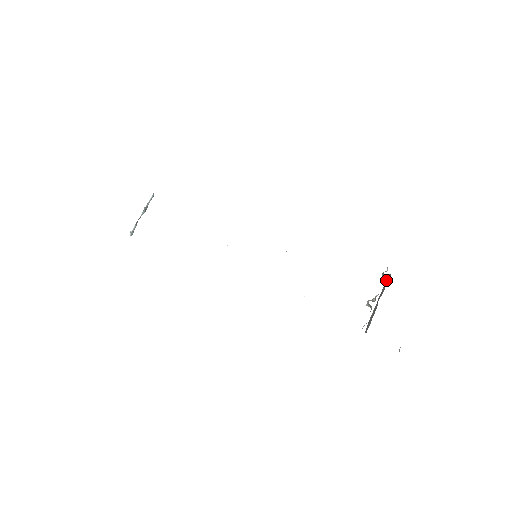
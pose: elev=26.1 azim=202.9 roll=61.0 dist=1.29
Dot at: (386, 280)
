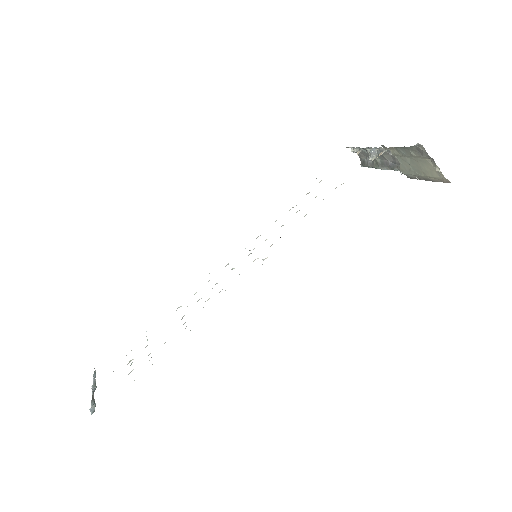
Dot at: (363, 166)
